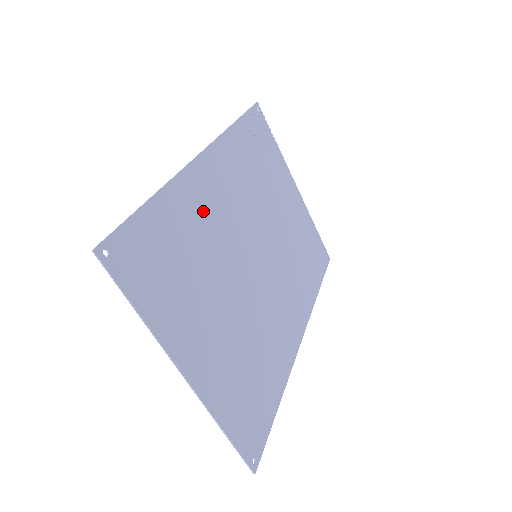
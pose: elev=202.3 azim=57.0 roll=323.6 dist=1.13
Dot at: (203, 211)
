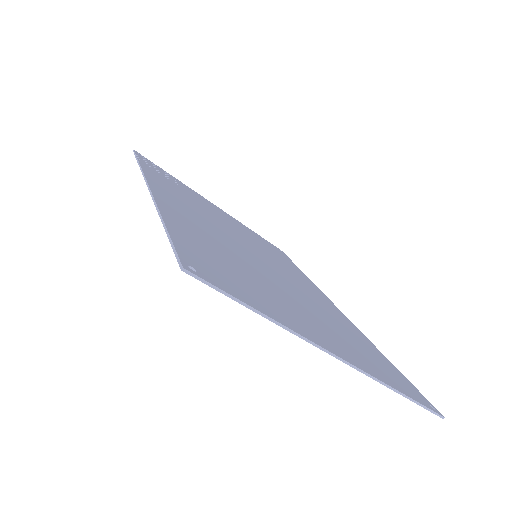
Dot at: (198, 227)
